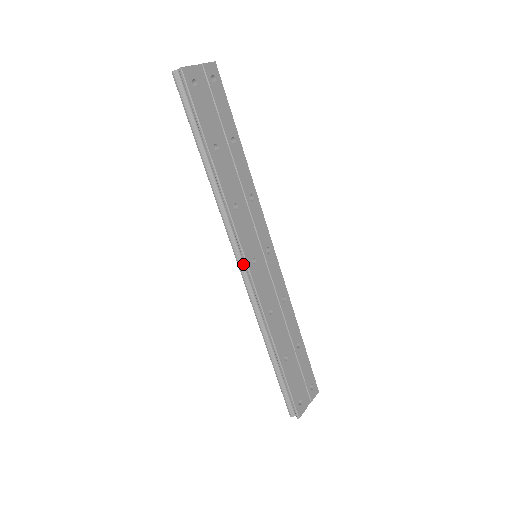
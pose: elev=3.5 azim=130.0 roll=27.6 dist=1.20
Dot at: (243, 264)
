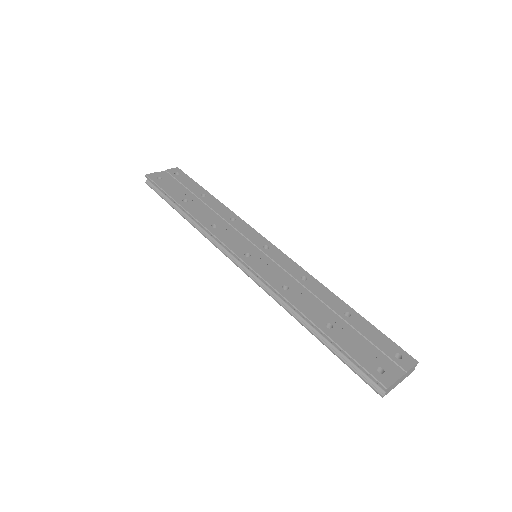
Dot at: (240, 262)
